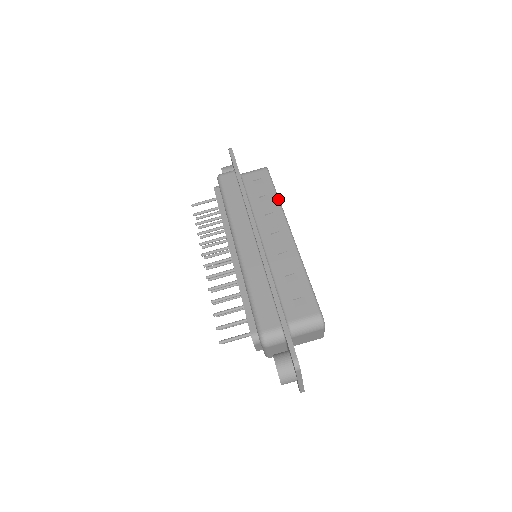
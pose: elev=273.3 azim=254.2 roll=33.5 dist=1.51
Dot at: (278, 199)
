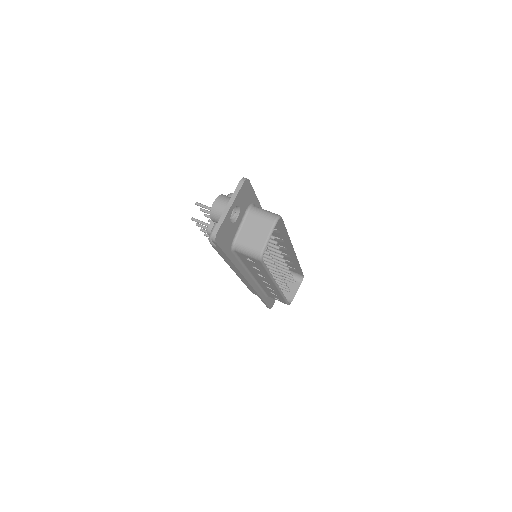
Dot at: occluded
